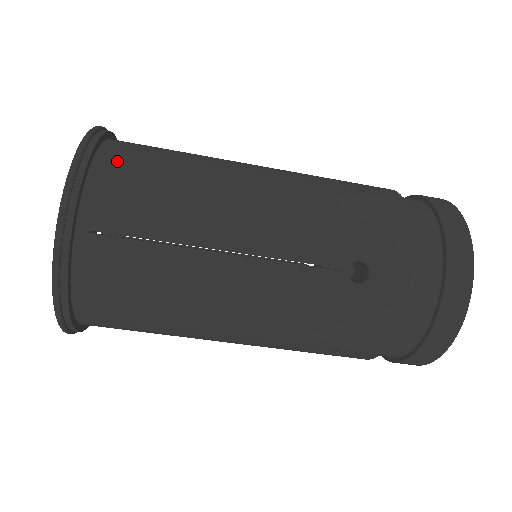
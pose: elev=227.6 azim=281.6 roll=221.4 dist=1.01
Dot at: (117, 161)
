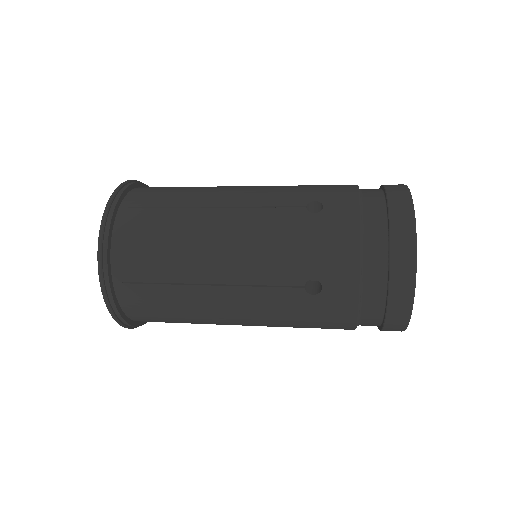
Dot at: (132, 301)
